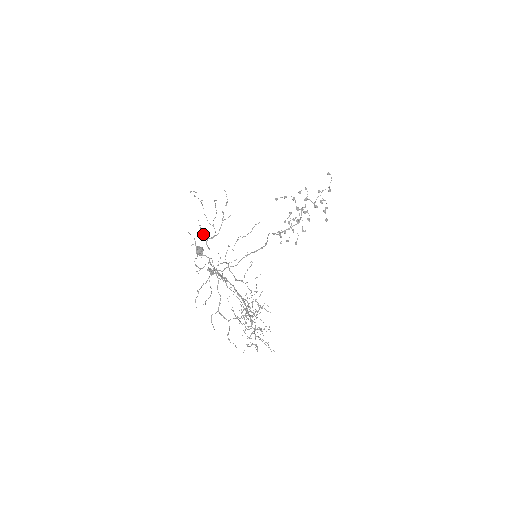
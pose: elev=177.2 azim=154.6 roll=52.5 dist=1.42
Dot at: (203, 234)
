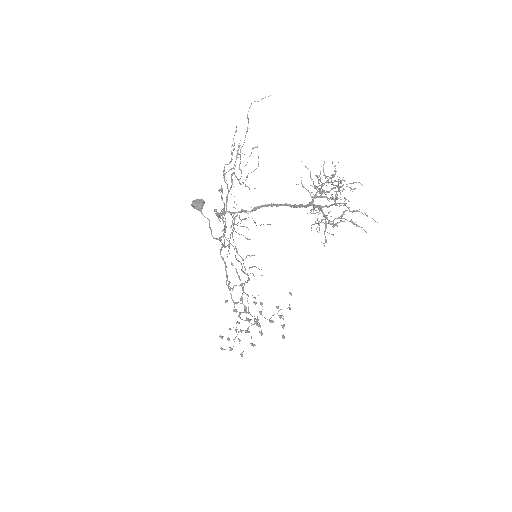
Dot at: (235, 161)
